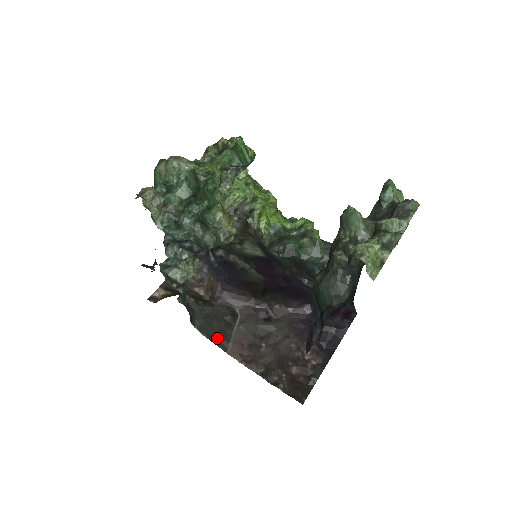
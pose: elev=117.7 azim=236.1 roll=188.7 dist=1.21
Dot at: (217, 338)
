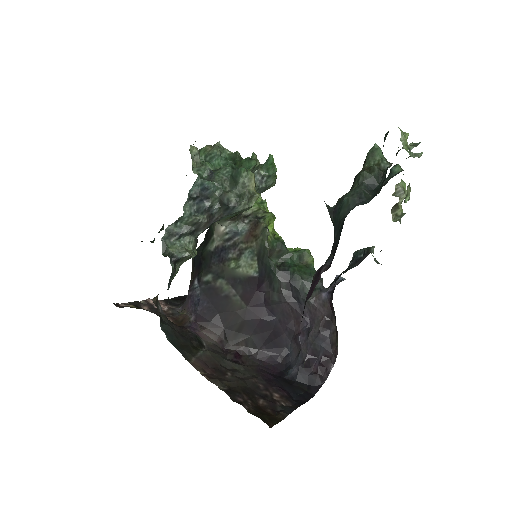
Dot at: (181, 348)
